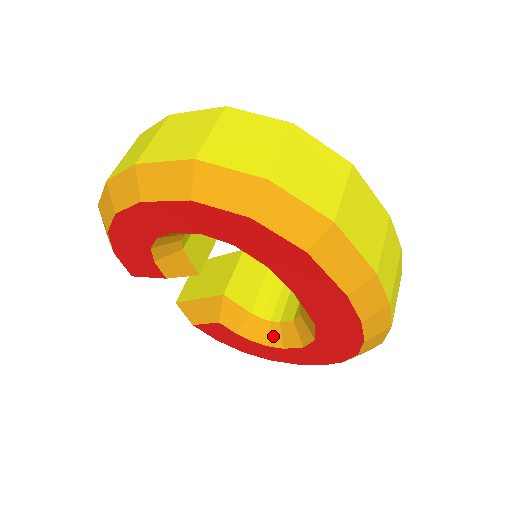
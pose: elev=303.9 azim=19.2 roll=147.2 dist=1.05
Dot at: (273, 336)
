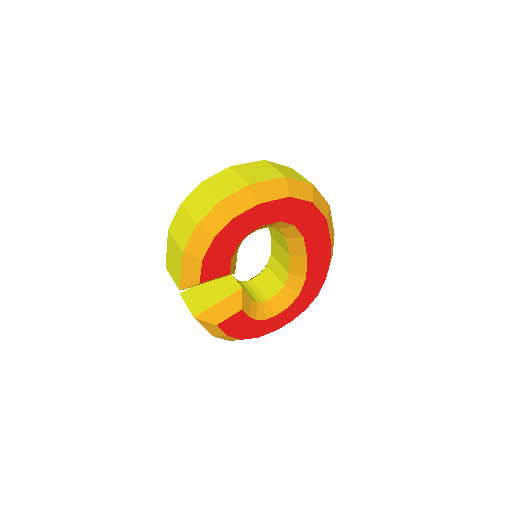
Dot at: (267, 311)
